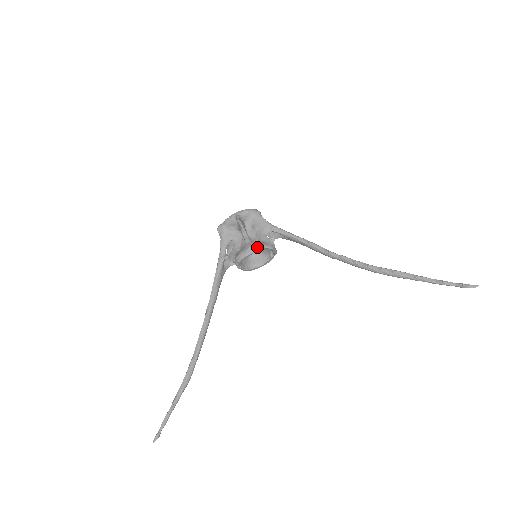
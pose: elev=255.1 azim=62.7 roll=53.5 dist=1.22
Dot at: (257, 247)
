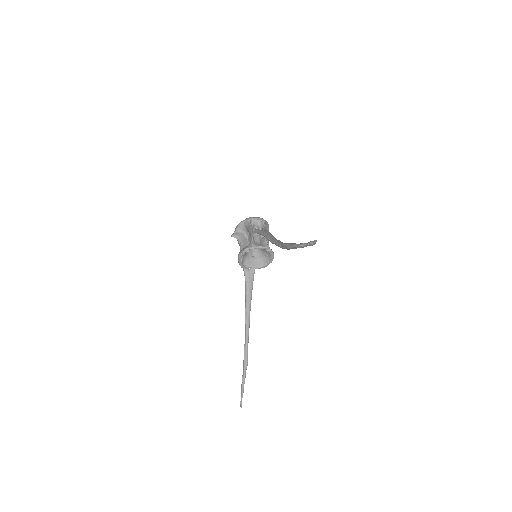
Dot at: (241, 253)
